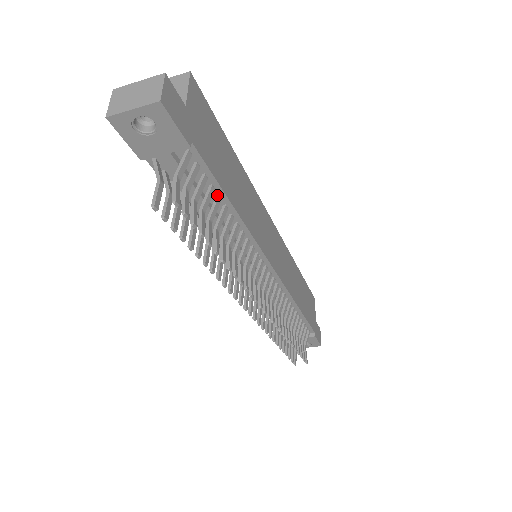
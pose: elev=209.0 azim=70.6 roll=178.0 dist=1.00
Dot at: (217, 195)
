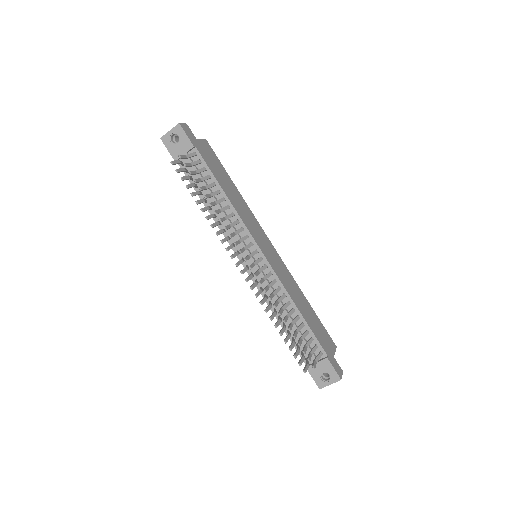
Dot at: (213, 183)
